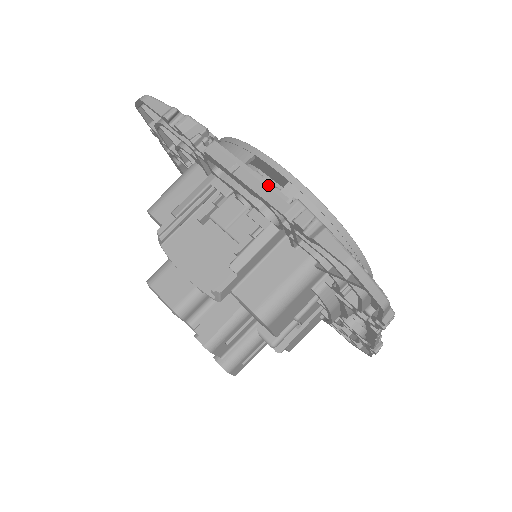
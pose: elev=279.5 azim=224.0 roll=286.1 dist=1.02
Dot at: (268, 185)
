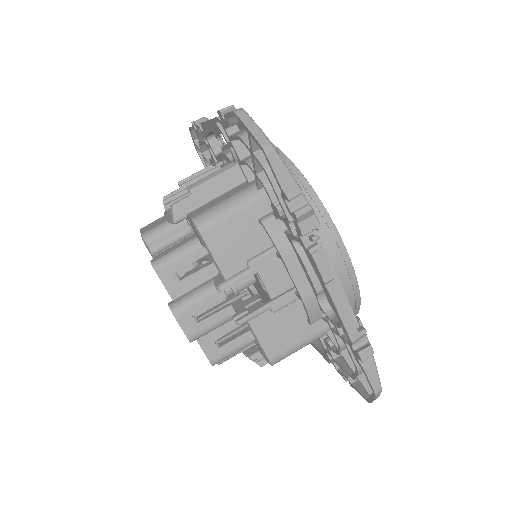
Dot at: occluded
